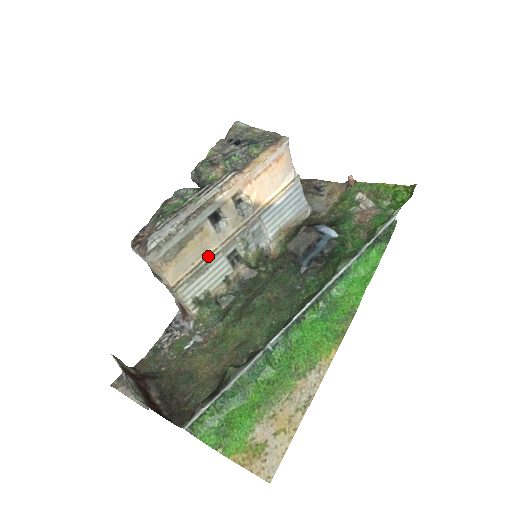
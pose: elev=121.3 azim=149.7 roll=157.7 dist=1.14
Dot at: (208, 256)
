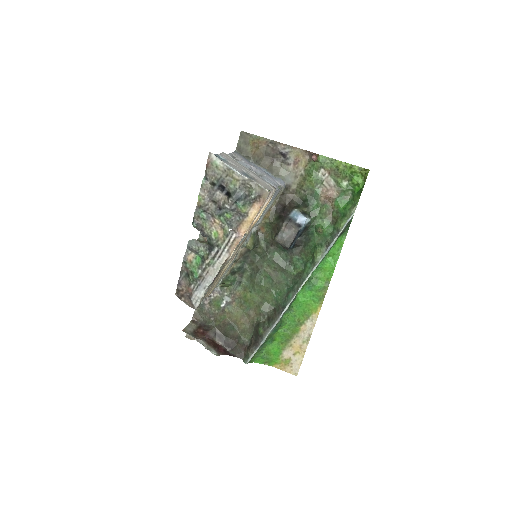
Dot at: (224, 271)
